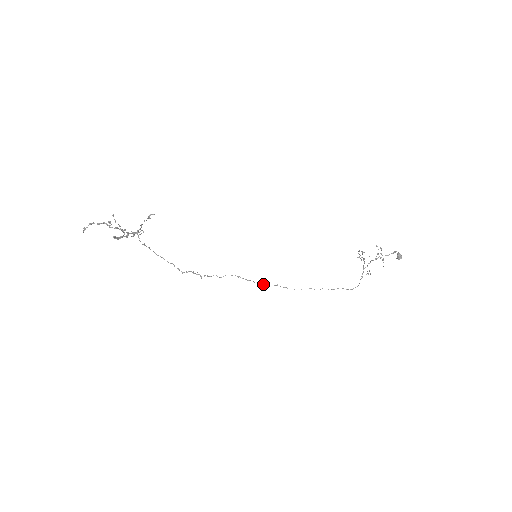
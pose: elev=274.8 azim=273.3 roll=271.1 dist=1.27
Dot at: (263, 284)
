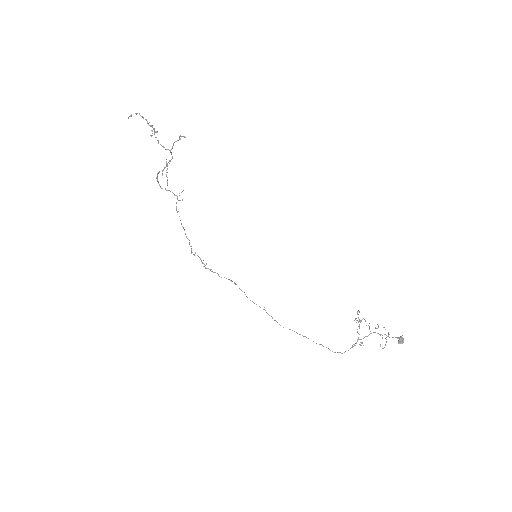
Dot at: occluded
